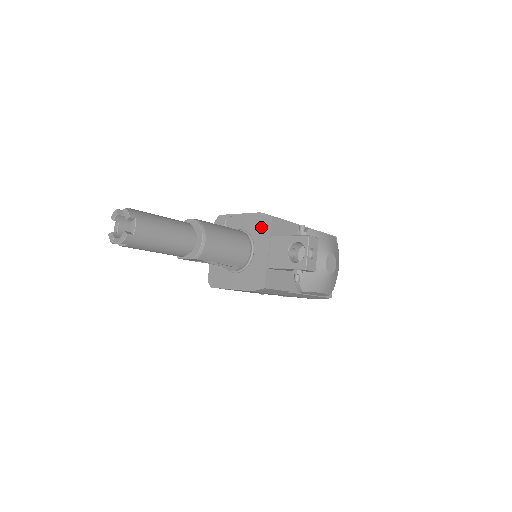
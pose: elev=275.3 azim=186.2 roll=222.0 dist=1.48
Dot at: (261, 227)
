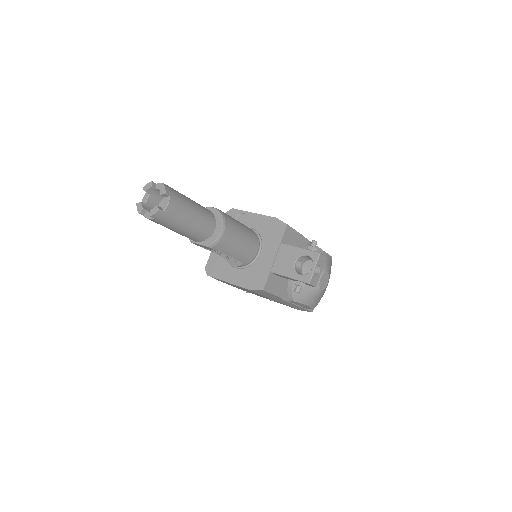
Dot at: (273, 232)
